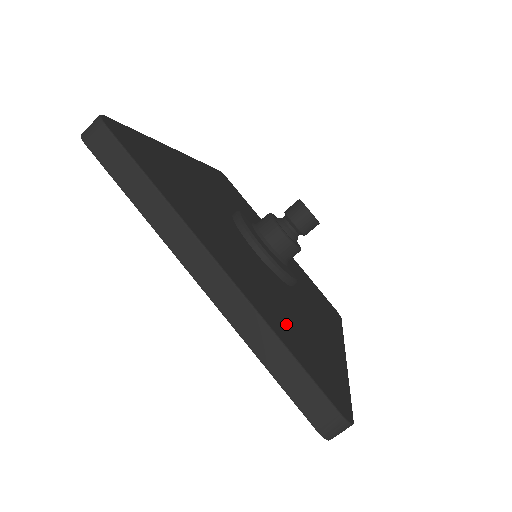
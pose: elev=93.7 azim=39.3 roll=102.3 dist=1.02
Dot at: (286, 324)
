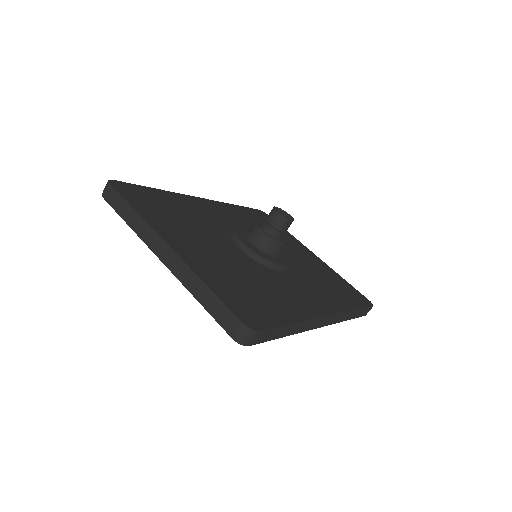
Dot at: (227, 280)
